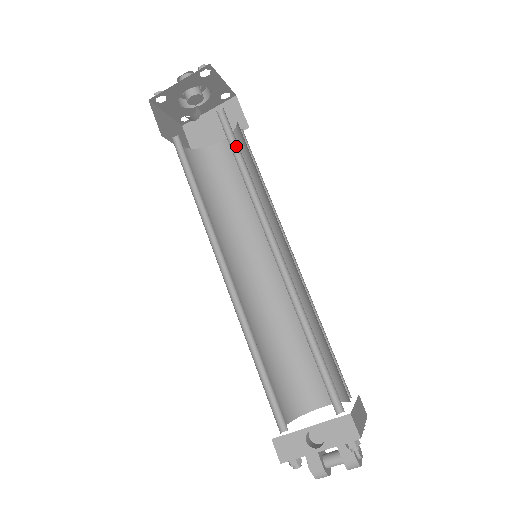
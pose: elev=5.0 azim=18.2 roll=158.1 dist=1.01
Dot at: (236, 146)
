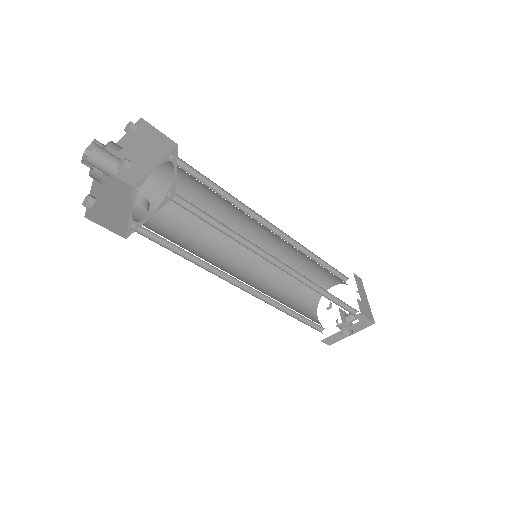
Dot at: (205, 213)
